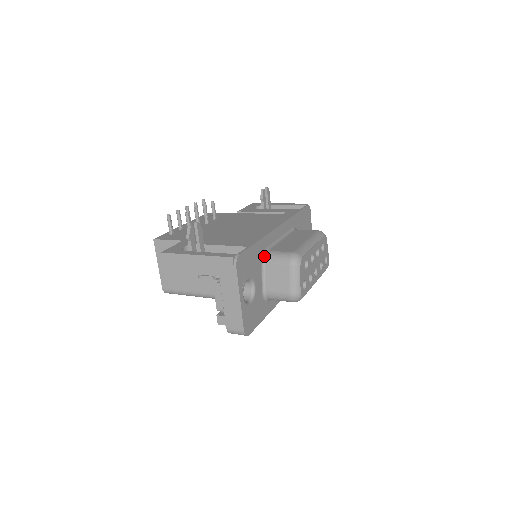
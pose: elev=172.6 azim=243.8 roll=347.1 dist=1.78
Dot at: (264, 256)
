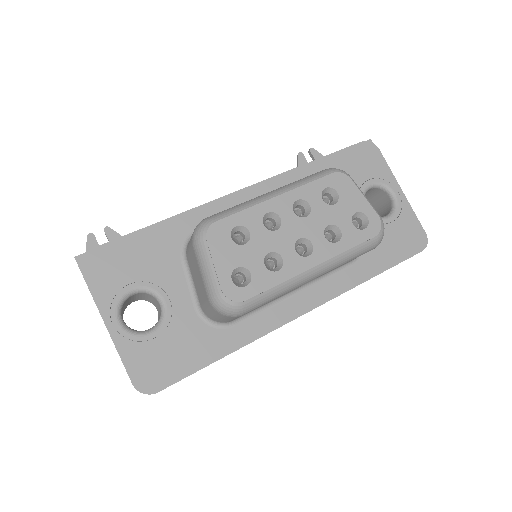
Dot at: (186, 245)
